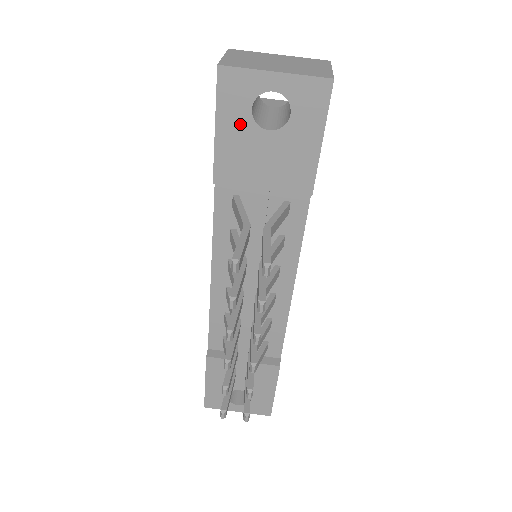
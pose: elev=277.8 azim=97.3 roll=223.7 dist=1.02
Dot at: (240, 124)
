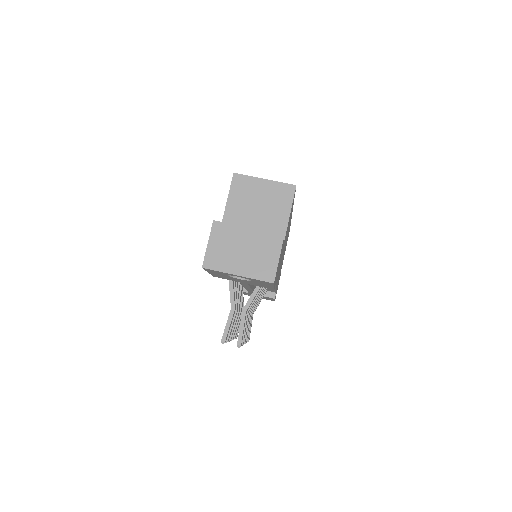
Dot at: (223, 275)
